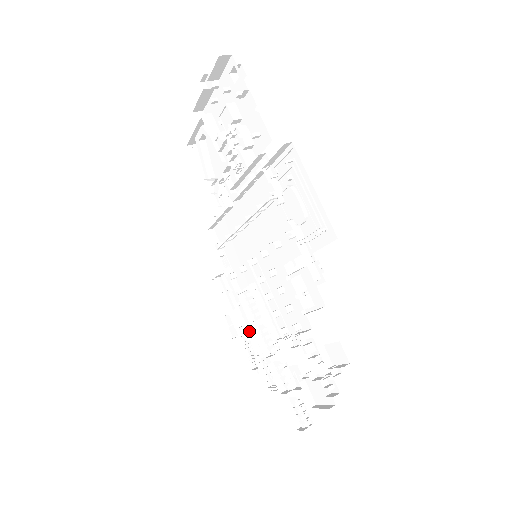
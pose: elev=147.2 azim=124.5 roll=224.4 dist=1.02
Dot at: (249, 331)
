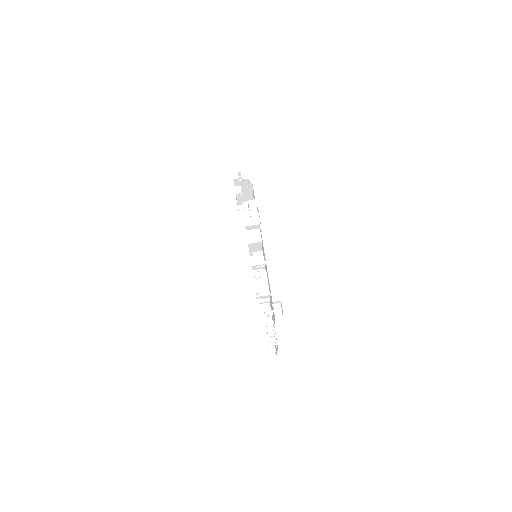
Dot at: occluded
